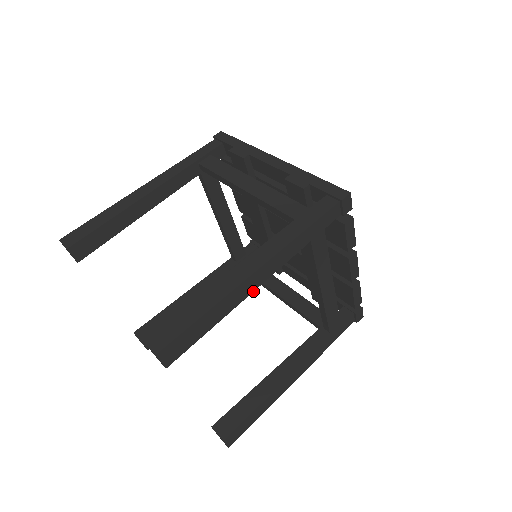
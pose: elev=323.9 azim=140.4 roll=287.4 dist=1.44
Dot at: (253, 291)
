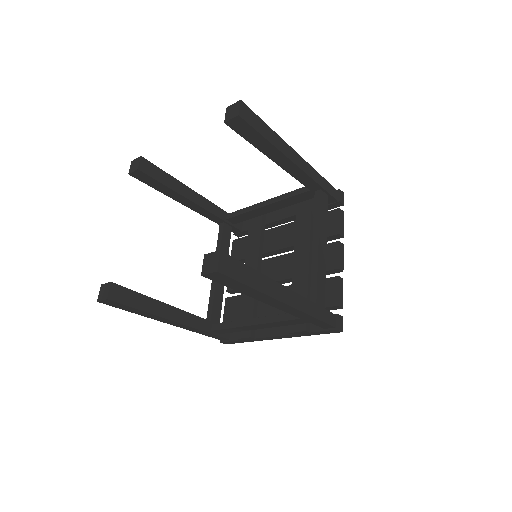
Dot at: (290, 160)
